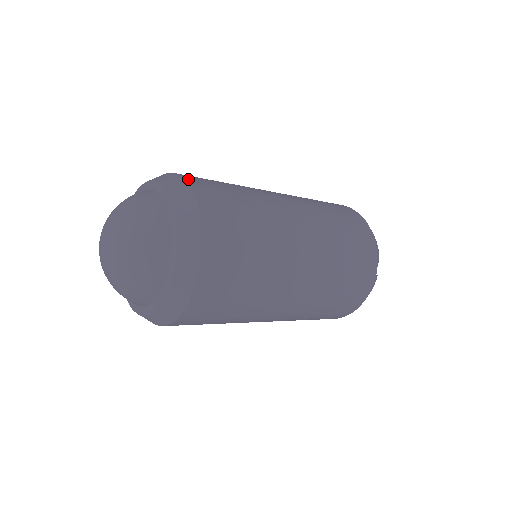
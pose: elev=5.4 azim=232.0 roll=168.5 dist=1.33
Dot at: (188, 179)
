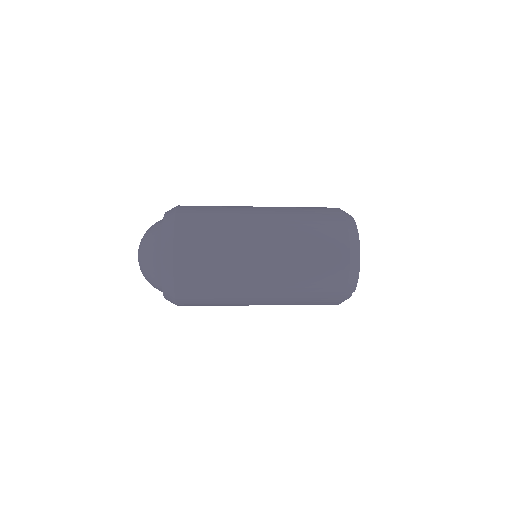
Dot at: (176, 248)
